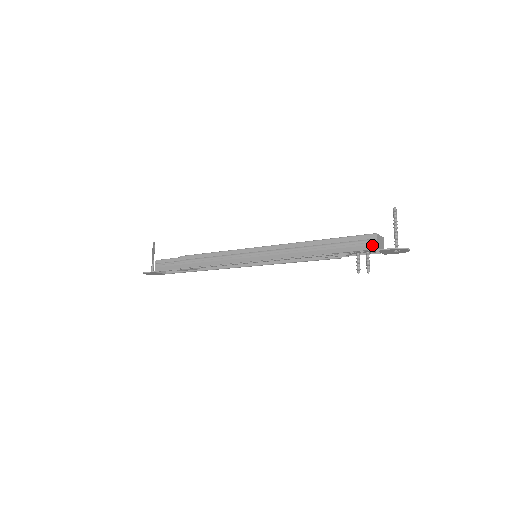
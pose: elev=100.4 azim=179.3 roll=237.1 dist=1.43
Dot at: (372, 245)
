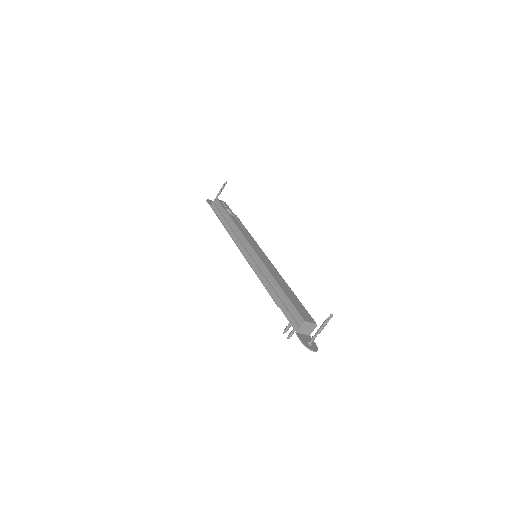
Dot at: (296, 326)
